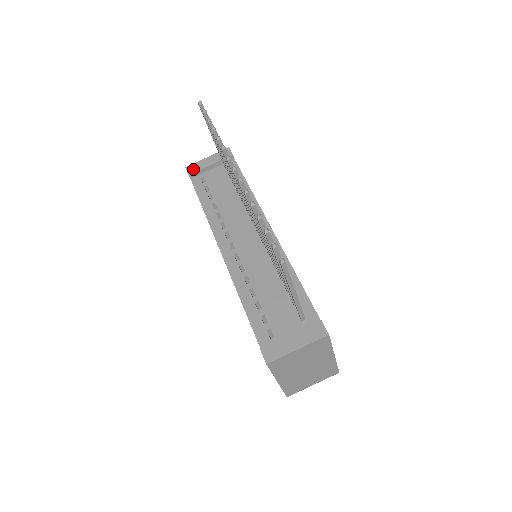
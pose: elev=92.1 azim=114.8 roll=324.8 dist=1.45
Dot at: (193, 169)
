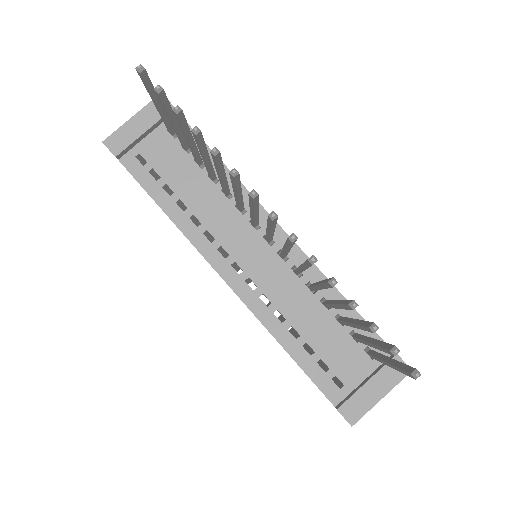
Dot at: (118, 144)
